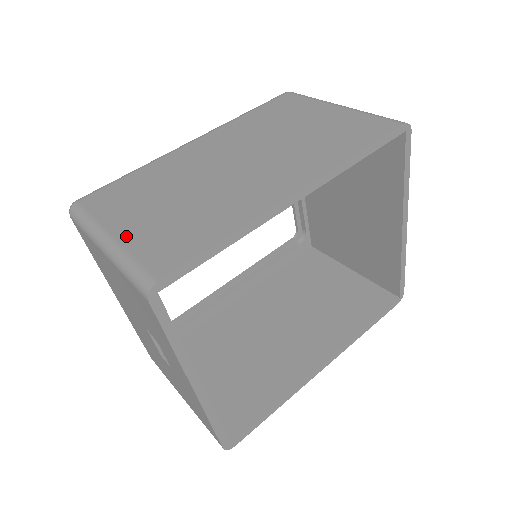
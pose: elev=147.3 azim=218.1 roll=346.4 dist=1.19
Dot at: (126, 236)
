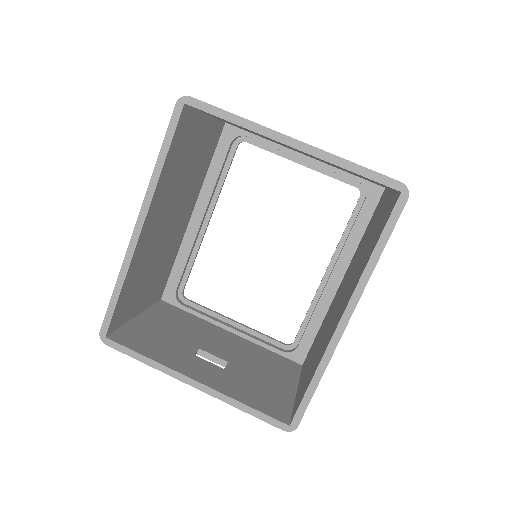
Dot at: occluded
